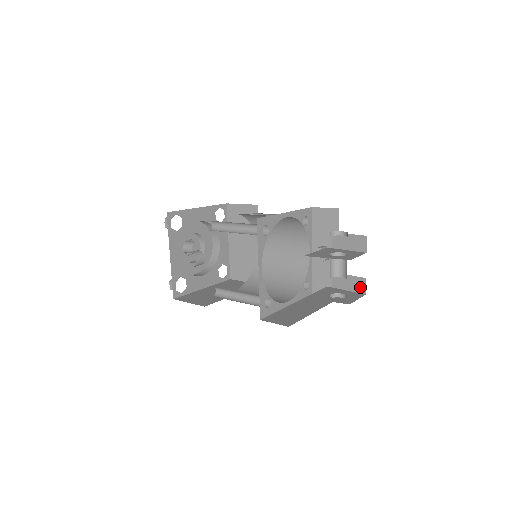
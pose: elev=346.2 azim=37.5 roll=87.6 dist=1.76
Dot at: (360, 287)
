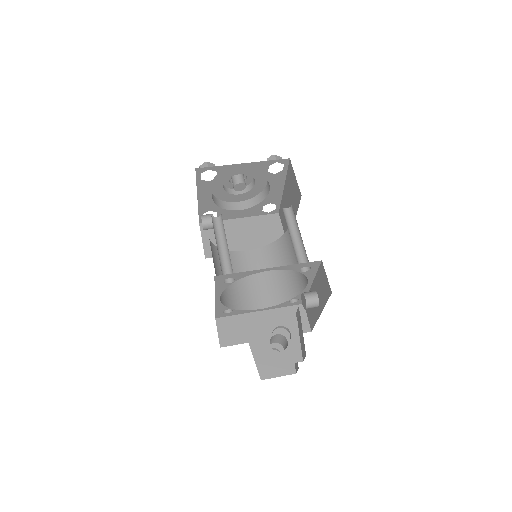
Dot at: (296, 365)
